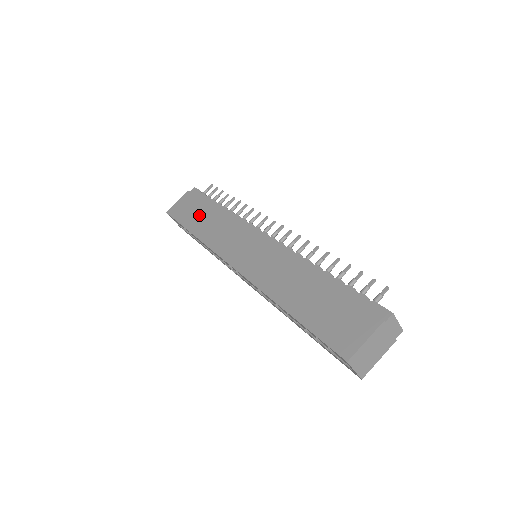
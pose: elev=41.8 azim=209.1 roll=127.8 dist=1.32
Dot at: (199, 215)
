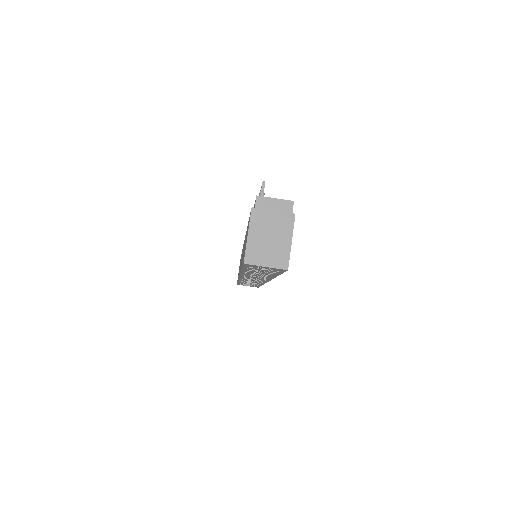
Dot at: occluded
